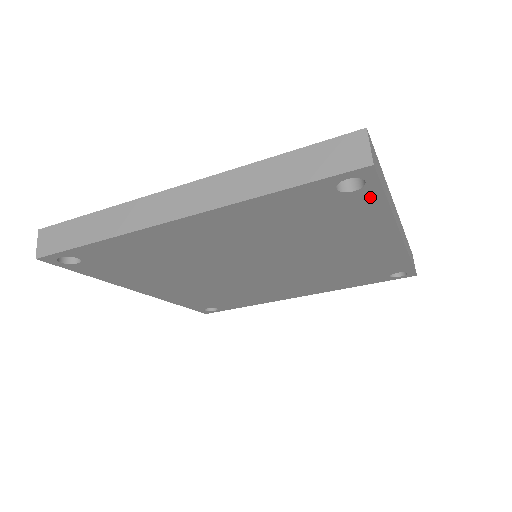
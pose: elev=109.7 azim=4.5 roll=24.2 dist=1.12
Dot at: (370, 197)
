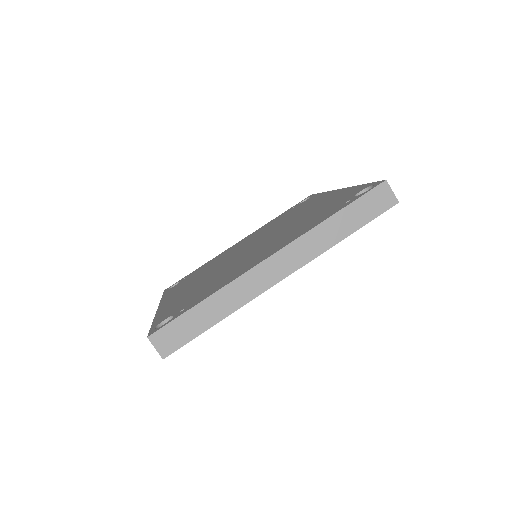
Dot at: occluded
